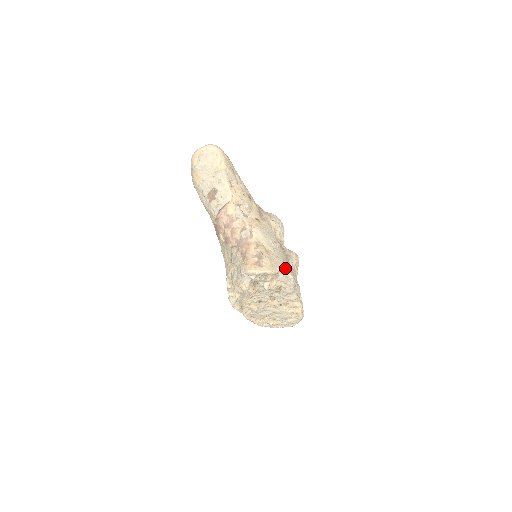
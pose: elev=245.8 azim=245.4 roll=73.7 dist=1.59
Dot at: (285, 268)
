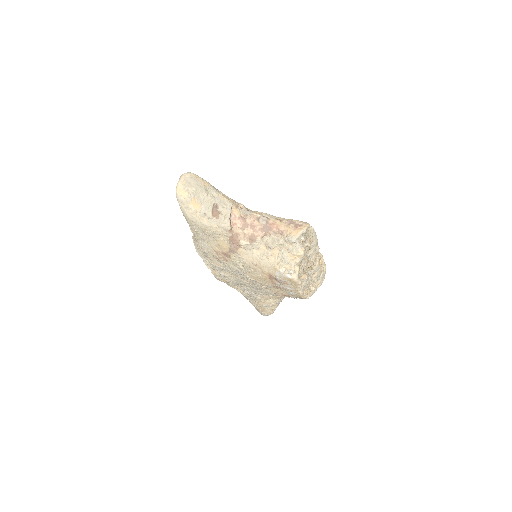
Dot at: occluded
